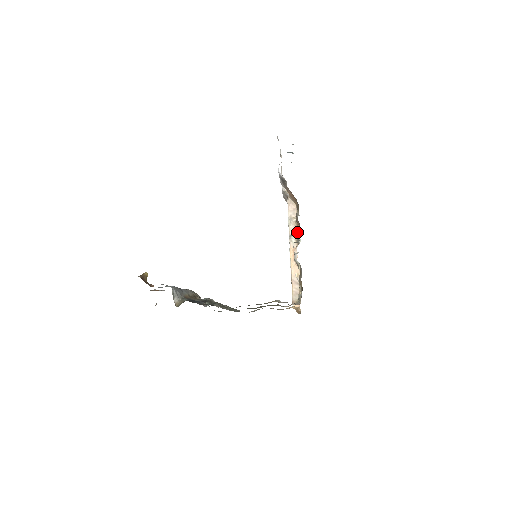
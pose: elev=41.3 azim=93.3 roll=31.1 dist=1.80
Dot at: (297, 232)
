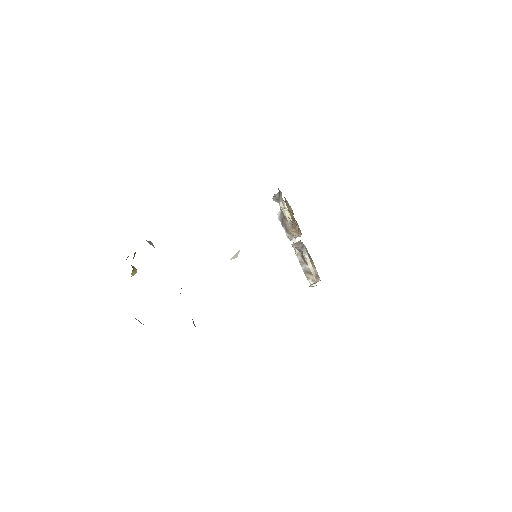
Dot at: occluded
